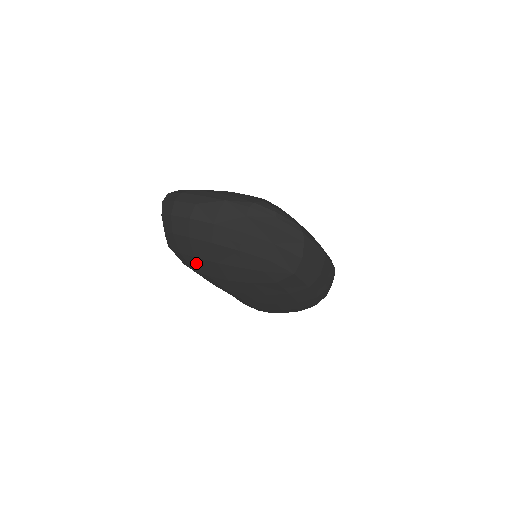
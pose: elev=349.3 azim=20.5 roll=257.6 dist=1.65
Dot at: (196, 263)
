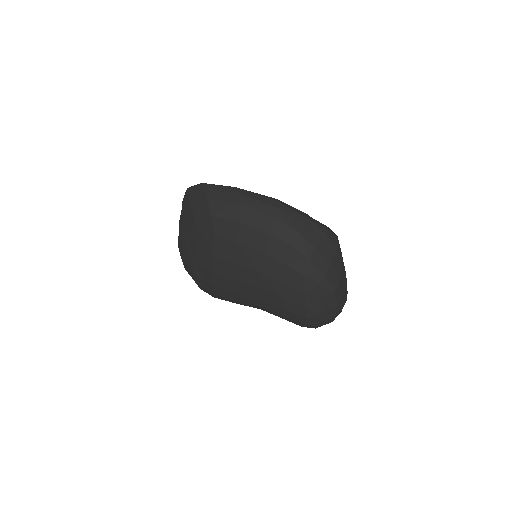
Dot at: (199, 279)
